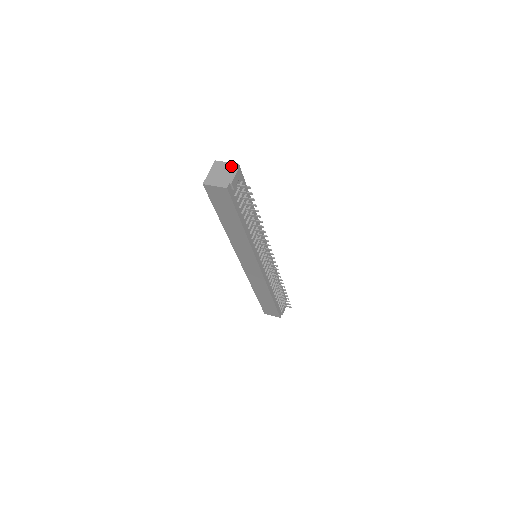
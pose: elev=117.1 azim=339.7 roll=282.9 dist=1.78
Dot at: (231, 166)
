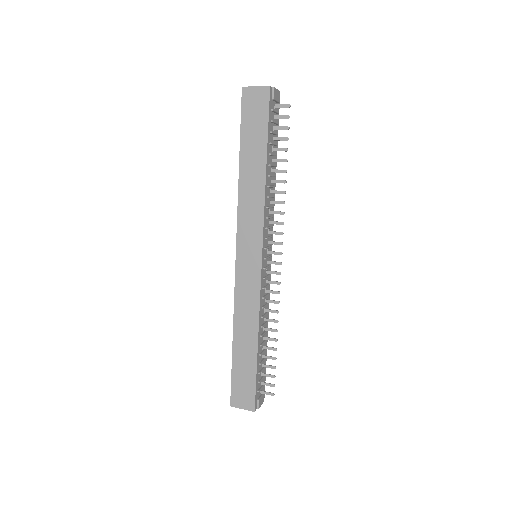
Dot at: occluded
